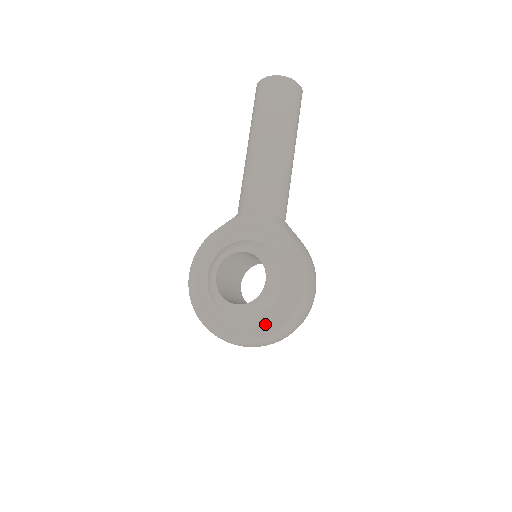
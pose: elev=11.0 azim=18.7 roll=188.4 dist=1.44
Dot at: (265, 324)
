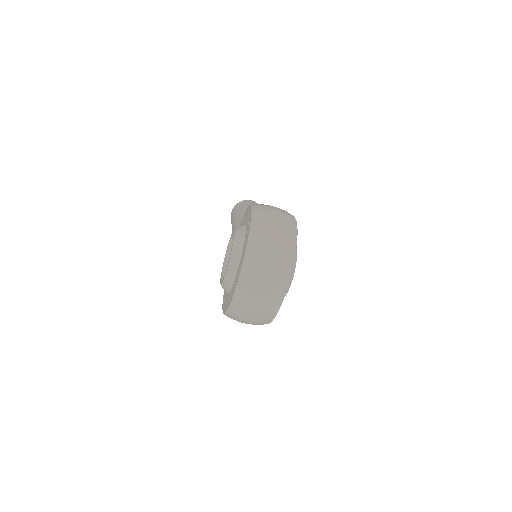
Dot at: occluded
